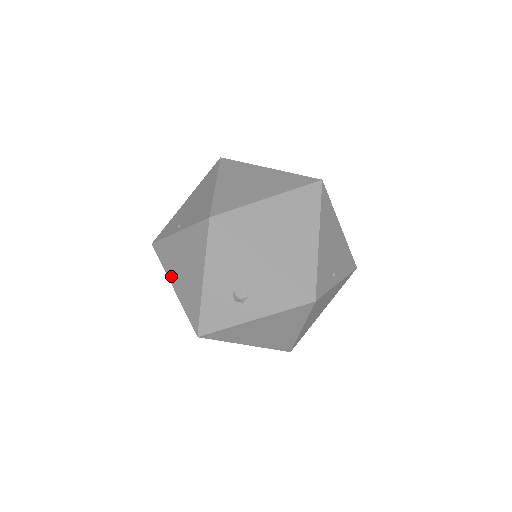
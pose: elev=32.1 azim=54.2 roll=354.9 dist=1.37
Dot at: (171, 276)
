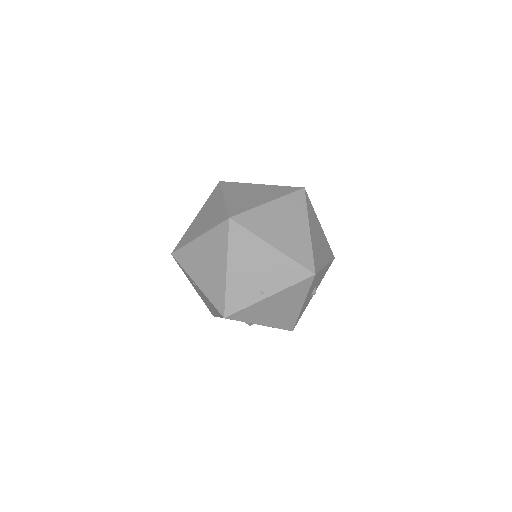
Dot at: (258, 321)
